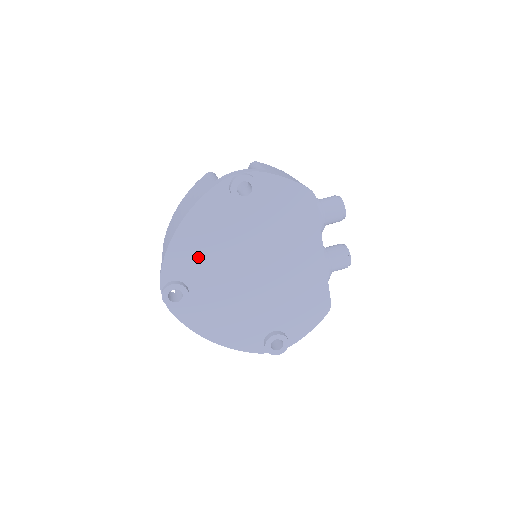
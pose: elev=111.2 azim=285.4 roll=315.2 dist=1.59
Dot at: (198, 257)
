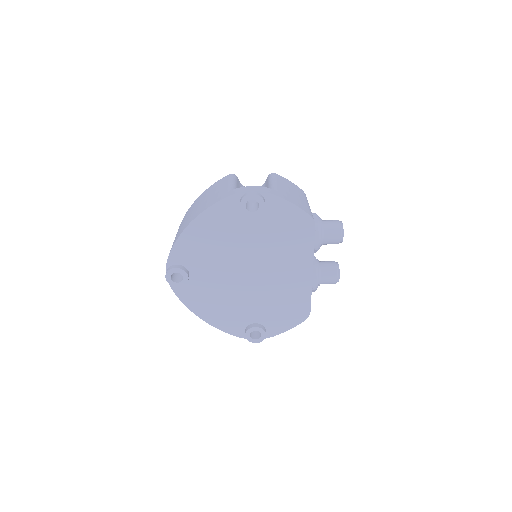
Dot at: (202, 251)
